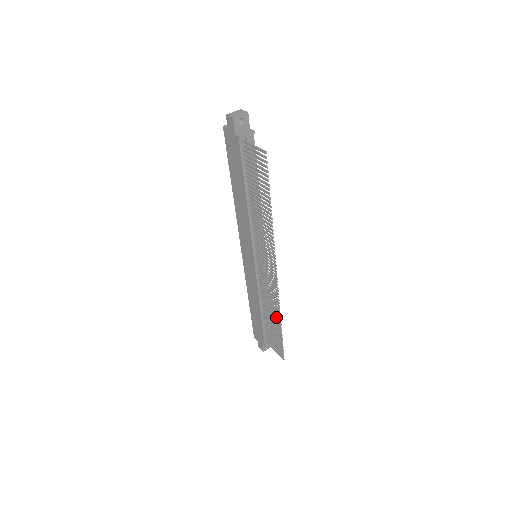
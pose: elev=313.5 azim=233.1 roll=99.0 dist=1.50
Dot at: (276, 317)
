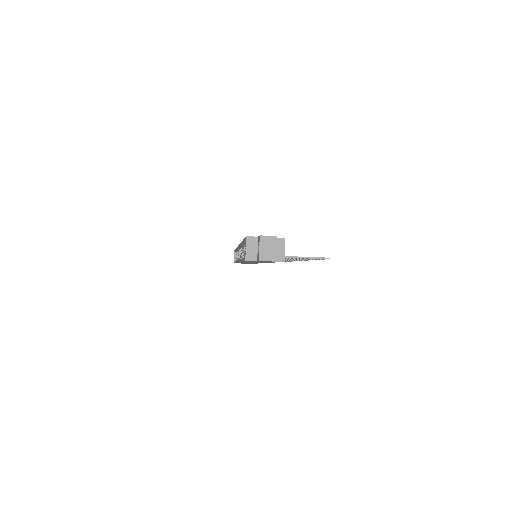
Dot at: occluded
